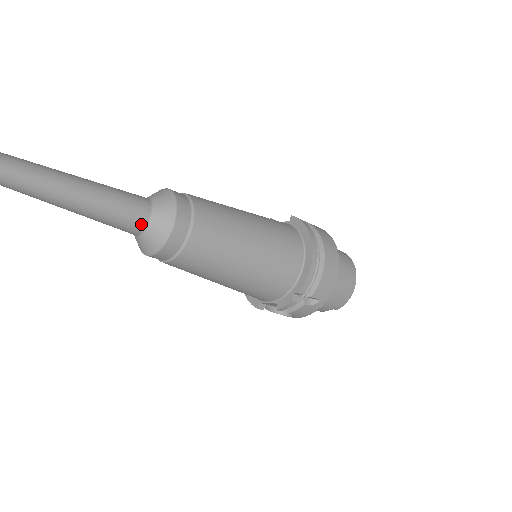
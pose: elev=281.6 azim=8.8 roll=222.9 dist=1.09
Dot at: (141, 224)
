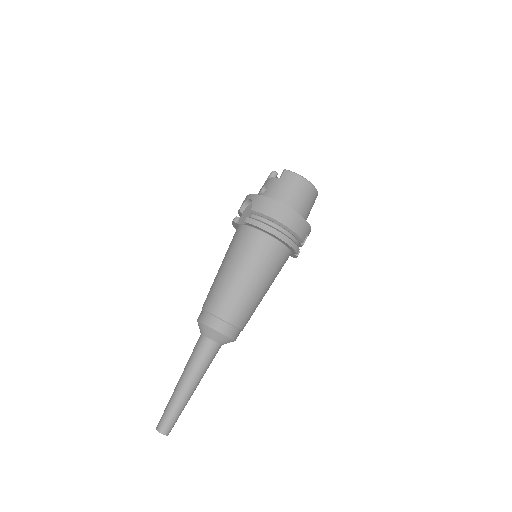
Dot at: (219, 348)
